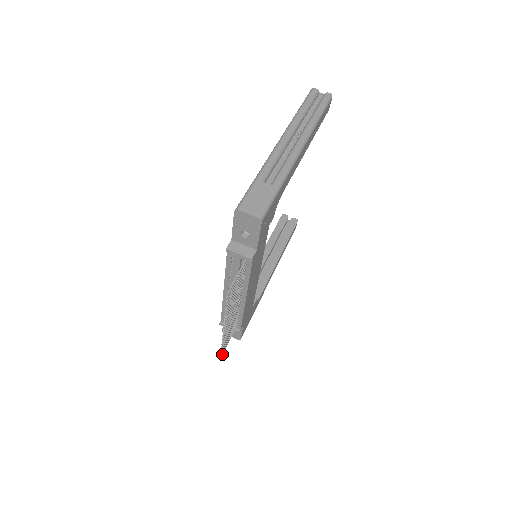
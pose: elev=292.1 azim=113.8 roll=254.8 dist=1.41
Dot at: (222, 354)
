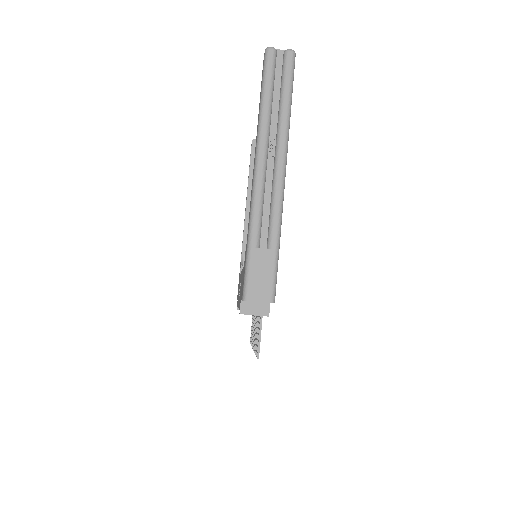
Dot at: occluded
